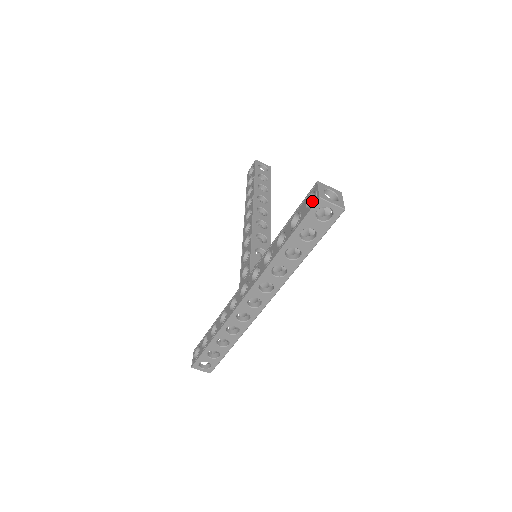
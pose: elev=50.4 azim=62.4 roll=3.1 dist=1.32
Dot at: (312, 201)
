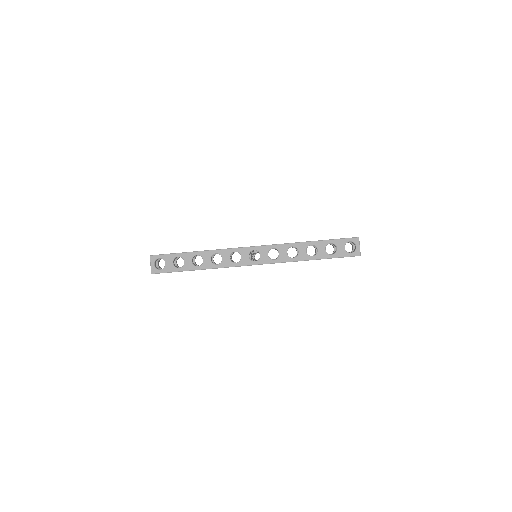
Dot at: occluded
